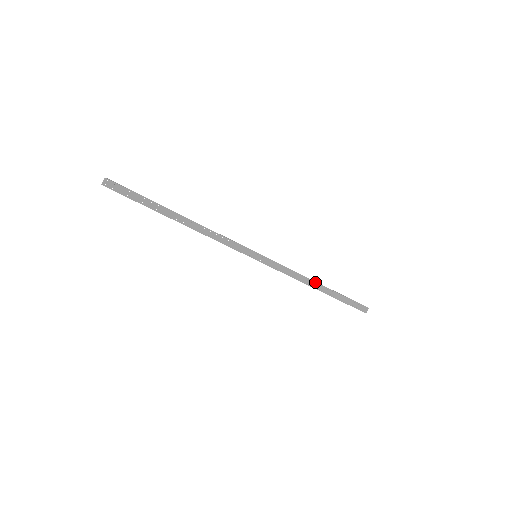
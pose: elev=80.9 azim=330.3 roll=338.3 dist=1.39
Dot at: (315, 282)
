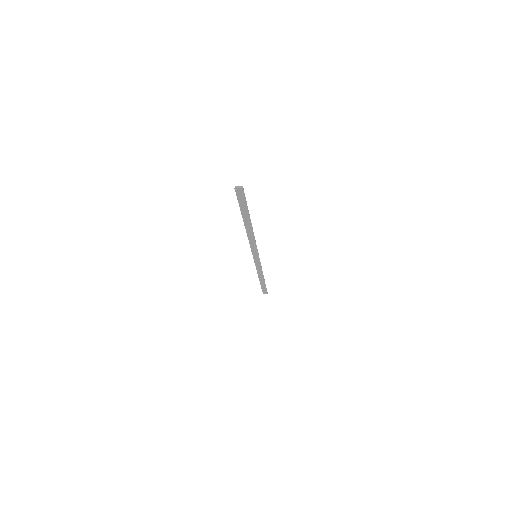
Dot at: (263, 277)
